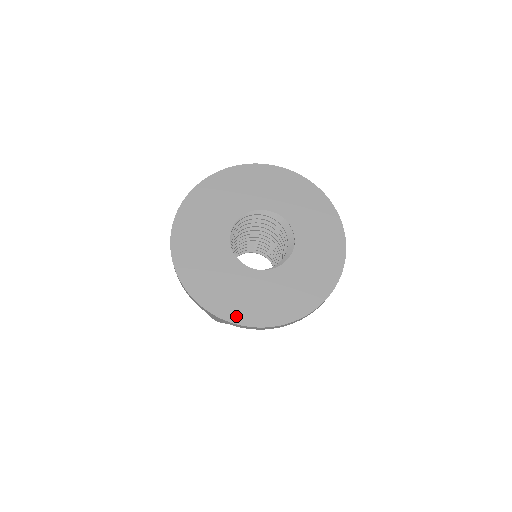
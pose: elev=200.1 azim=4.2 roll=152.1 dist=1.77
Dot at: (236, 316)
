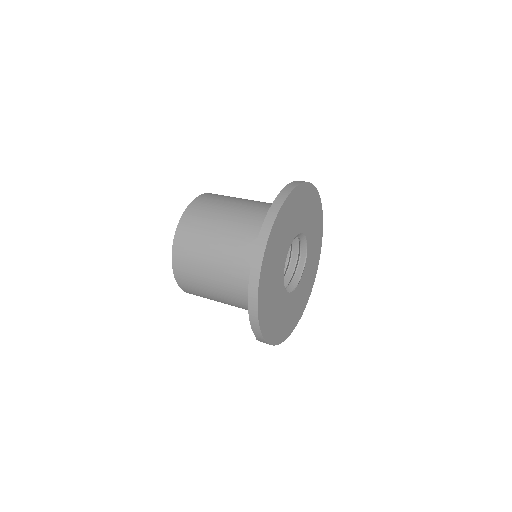
Dot at: (283, 336)
